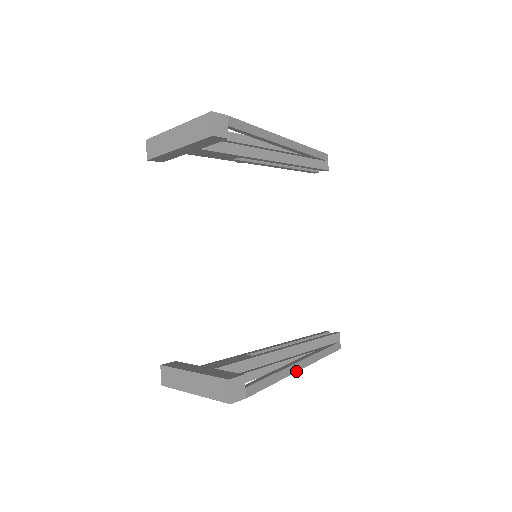
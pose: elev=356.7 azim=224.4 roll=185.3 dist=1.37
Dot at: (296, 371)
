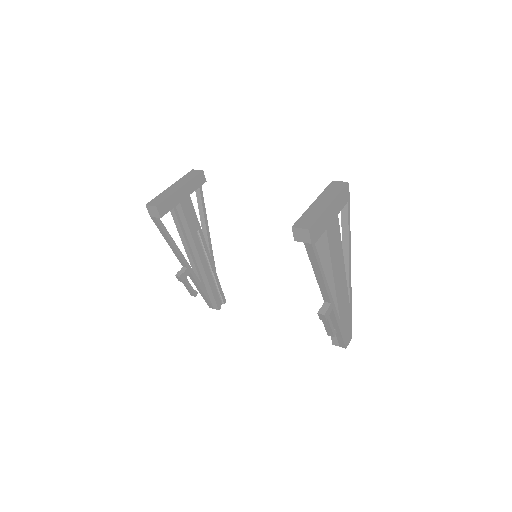
Dot at: (350, 263)
